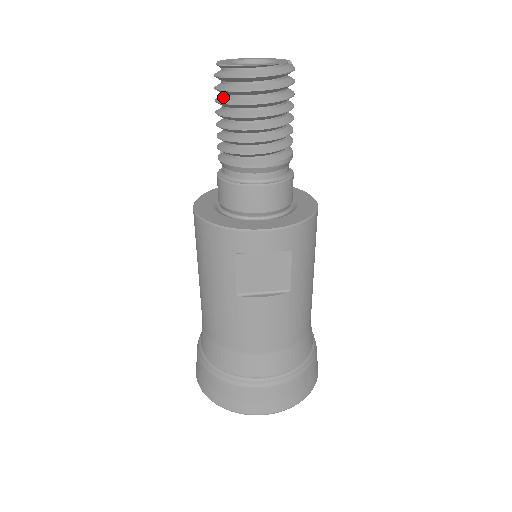
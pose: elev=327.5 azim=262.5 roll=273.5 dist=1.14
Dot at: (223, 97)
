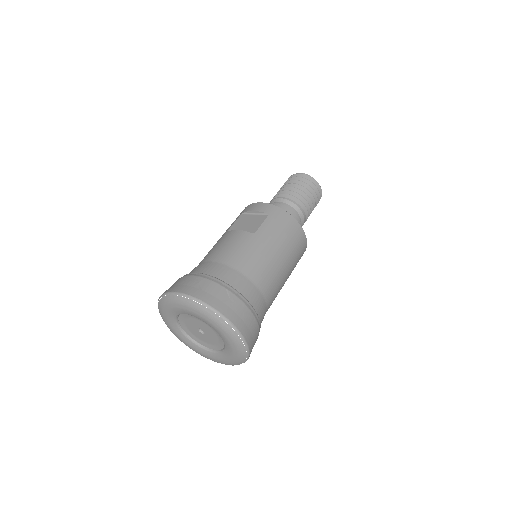
Dot at: occluded
